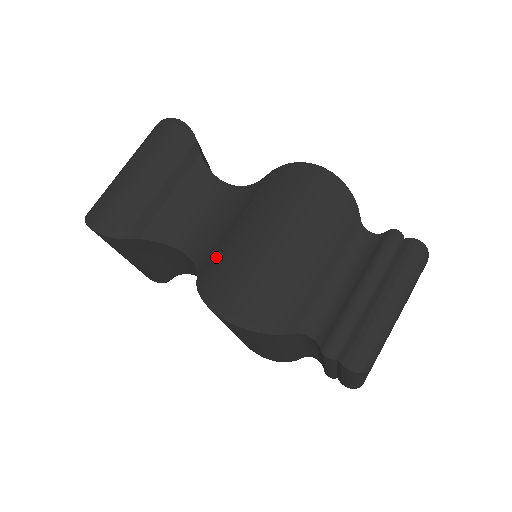
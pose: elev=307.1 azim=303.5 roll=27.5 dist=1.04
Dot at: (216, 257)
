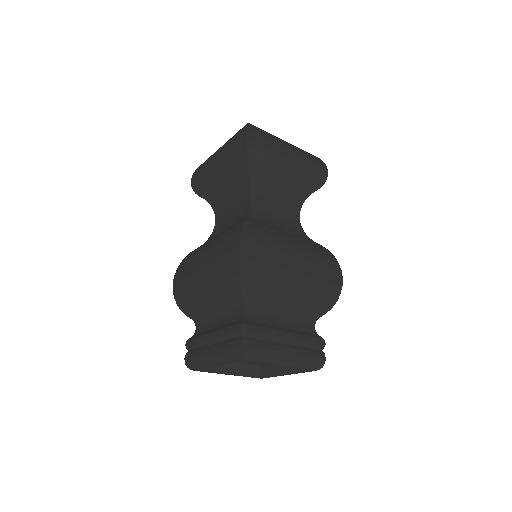
Dot at: (199, 247)
